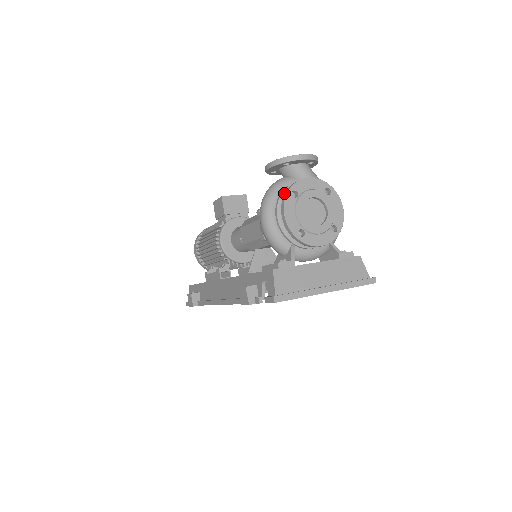
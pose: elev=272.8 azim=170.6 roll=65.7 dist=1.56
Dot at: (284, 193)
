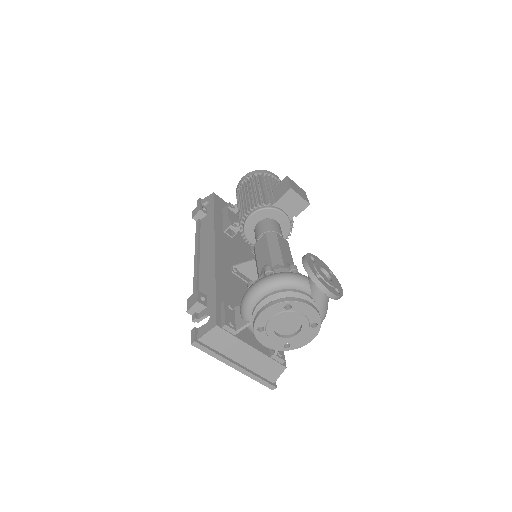
Dot at: (287, 293)
